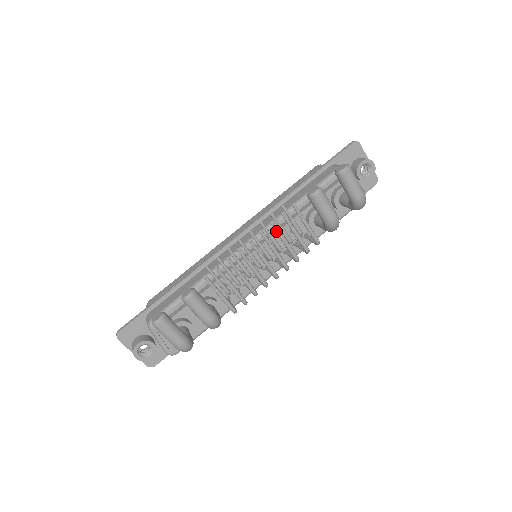
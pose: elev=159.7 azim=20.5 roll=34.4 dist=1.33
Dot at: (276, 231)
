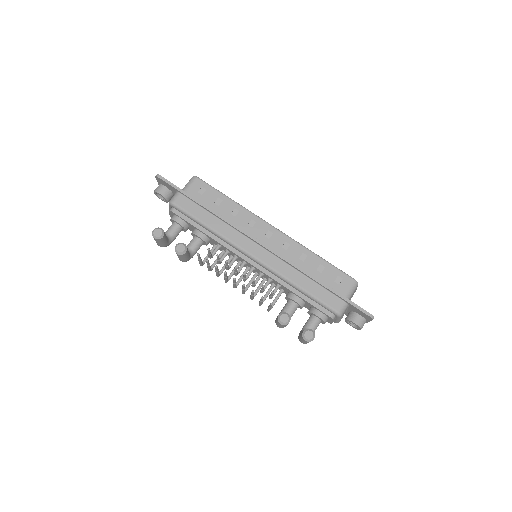
Dot at: (252, 293)
